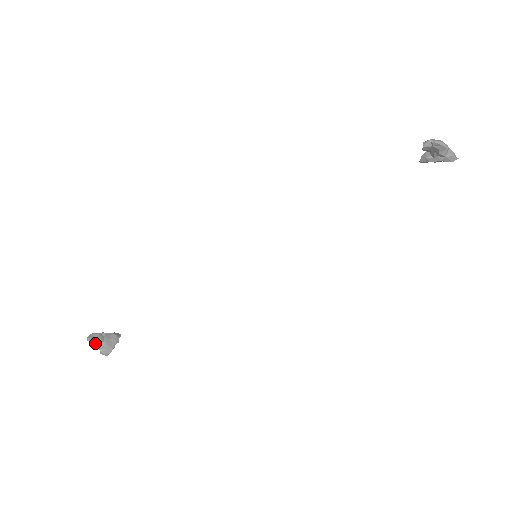
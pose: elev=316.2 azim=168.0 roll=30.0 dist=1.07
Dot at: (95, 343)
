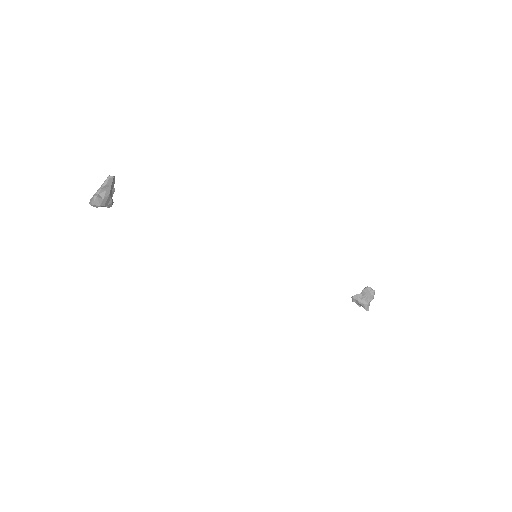
Dot at: (107, 185)
